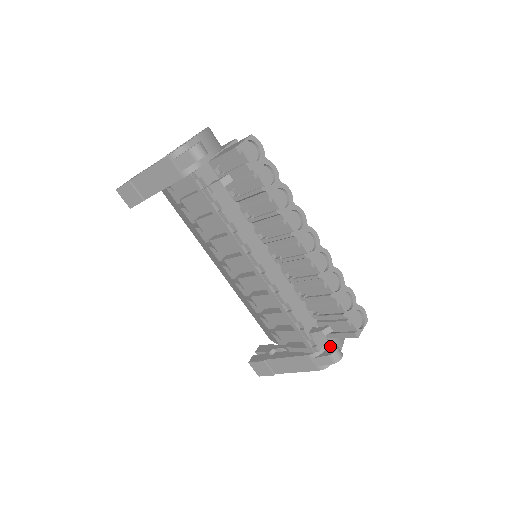
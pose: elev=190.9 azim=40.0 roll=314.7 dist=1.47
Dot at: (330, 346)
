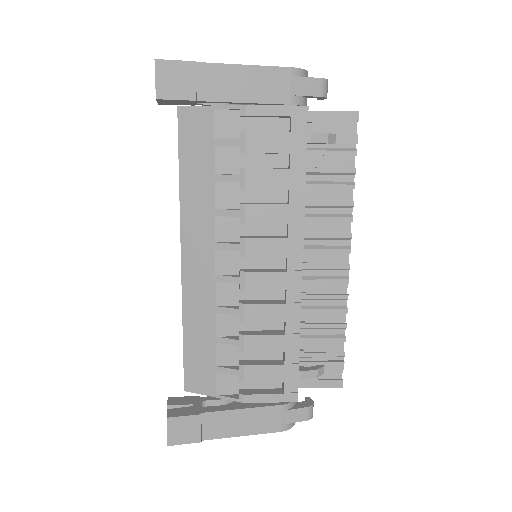
Dot at: occluded
